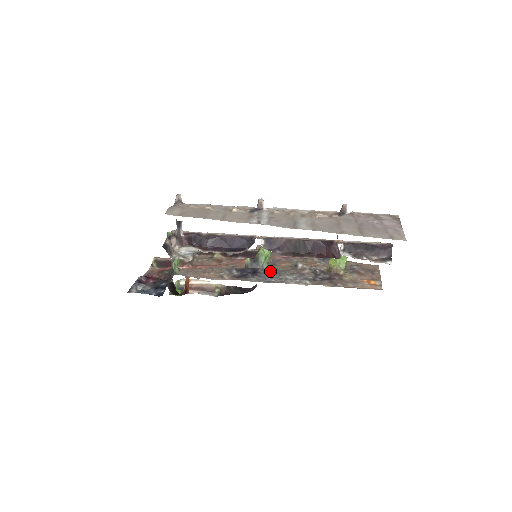
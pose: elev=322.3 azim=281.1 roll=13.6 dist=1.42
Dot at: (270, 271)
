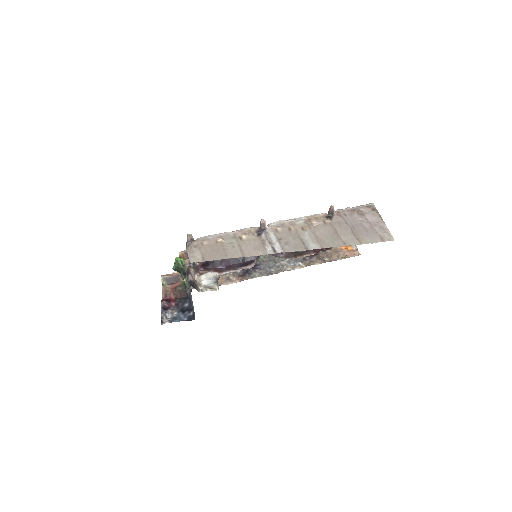
Dot at: (265, 260)
